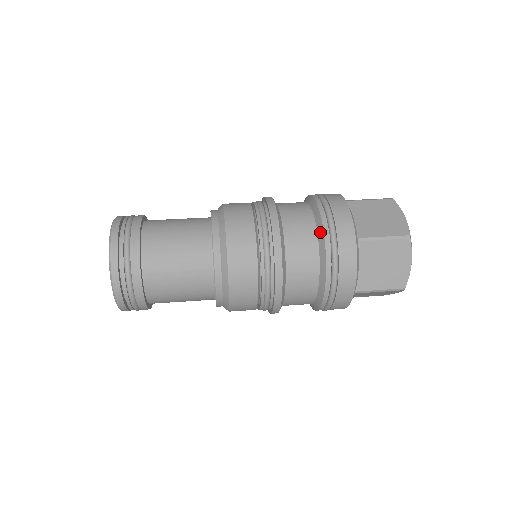
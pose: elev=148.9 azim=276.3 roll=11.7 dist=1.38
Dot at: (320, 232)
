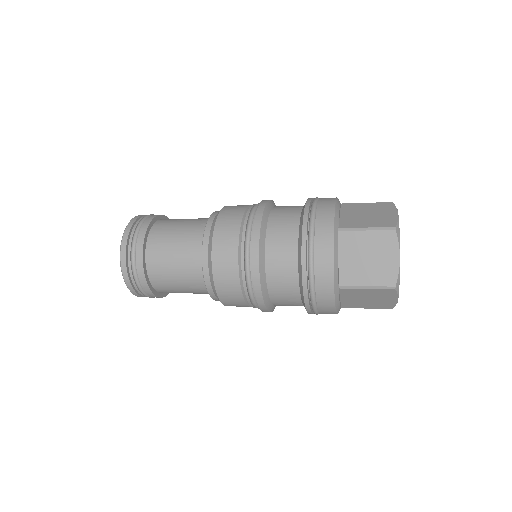
Dot at: (301, 221)
